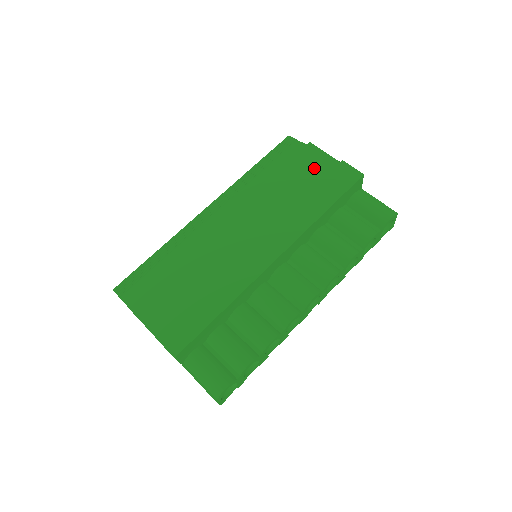
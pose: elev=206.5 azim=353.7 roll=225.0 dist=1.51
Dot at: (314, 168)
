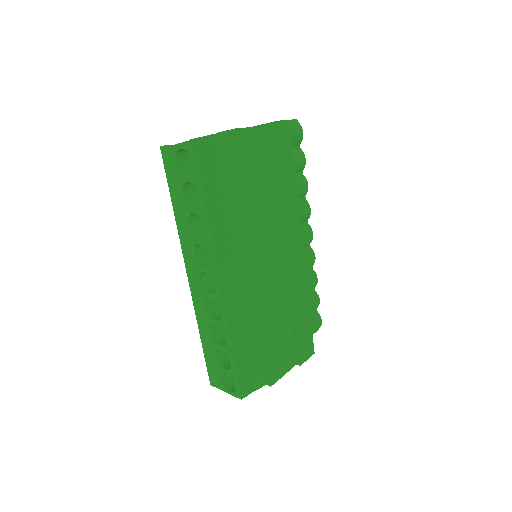
Dot at: (257, 159)
